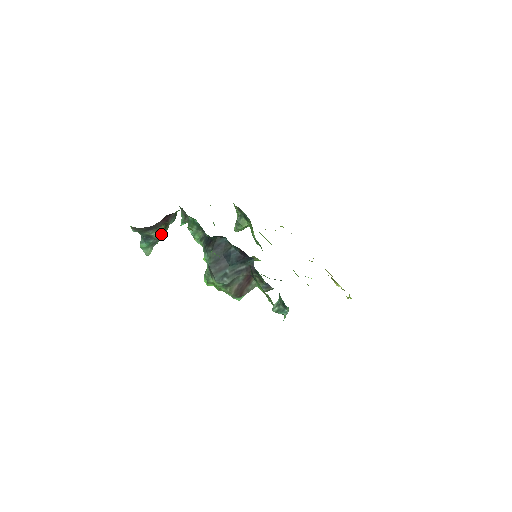
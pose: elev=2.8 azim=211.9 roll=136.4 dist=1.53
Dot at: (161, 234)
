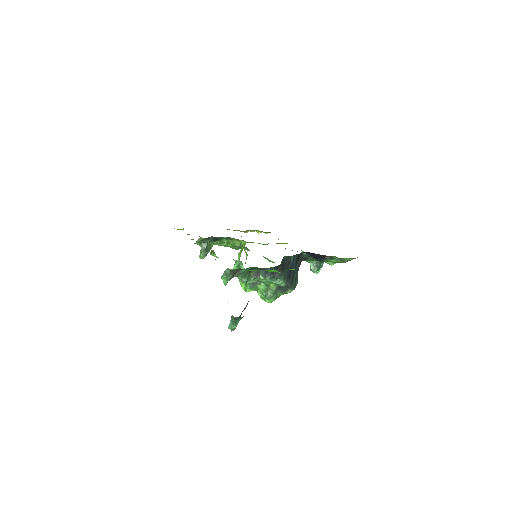
Dot at: occluded
